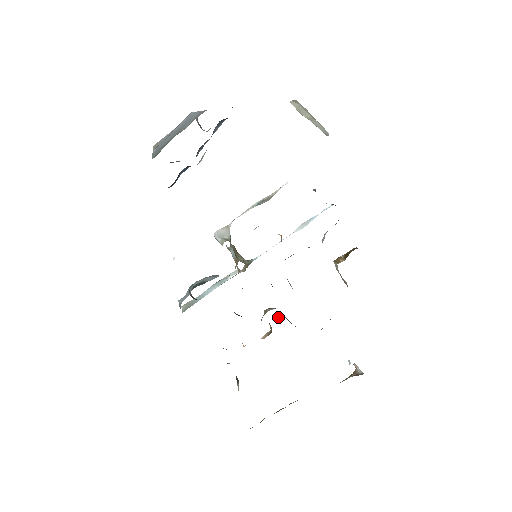
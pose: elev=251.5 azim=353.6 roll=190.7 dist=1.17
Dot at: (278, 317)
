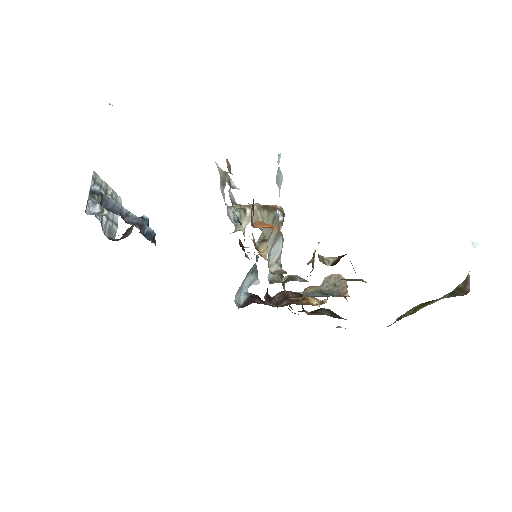
Dot at: (325, 282)
